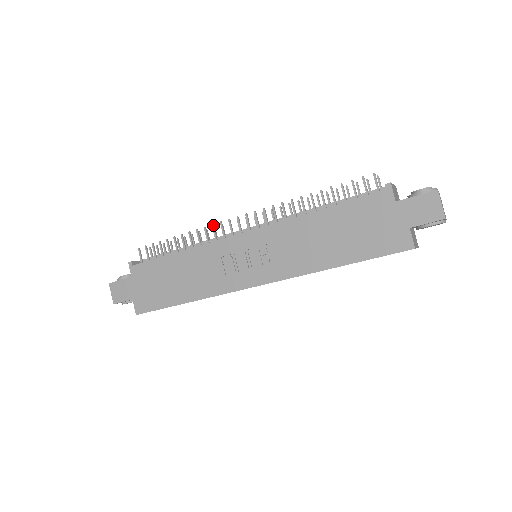
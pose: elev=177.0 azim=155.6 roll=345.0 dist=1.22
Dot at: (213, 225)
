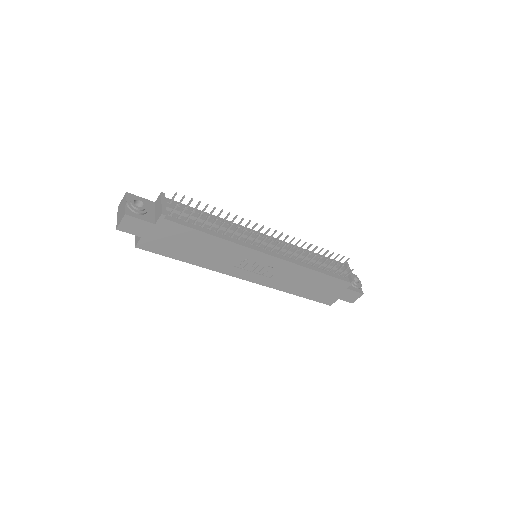
Dot at: occluded
